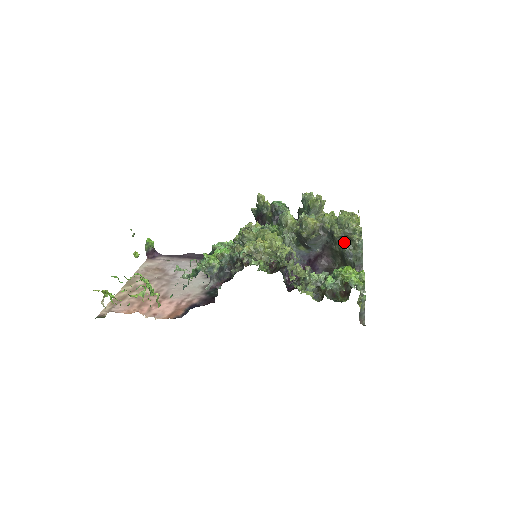
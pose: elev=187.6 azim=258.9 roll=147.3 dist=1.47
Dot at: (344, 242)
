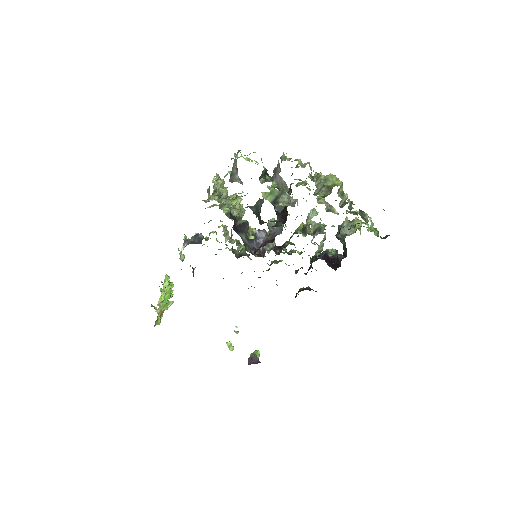
Dot at: occluded
